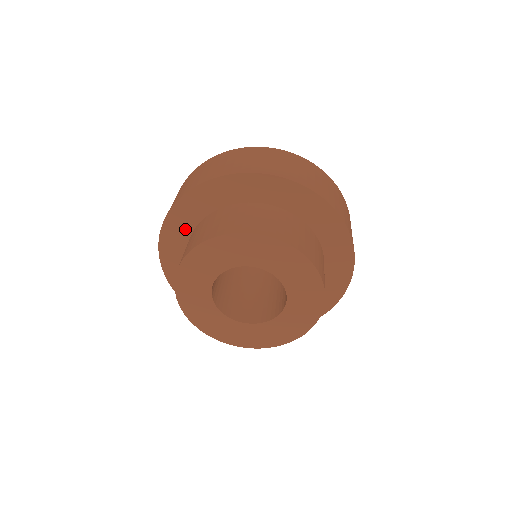
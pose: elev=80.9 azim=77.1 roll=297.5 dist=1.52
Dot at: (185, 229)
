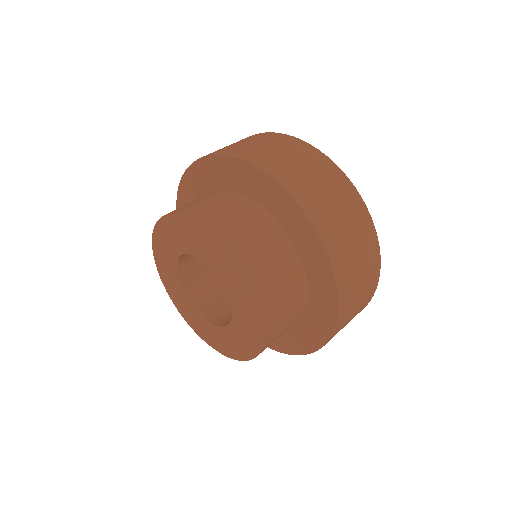
Dot at: (205, 185)
